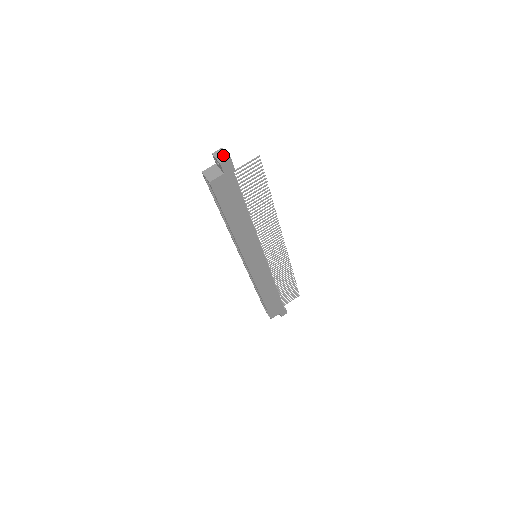
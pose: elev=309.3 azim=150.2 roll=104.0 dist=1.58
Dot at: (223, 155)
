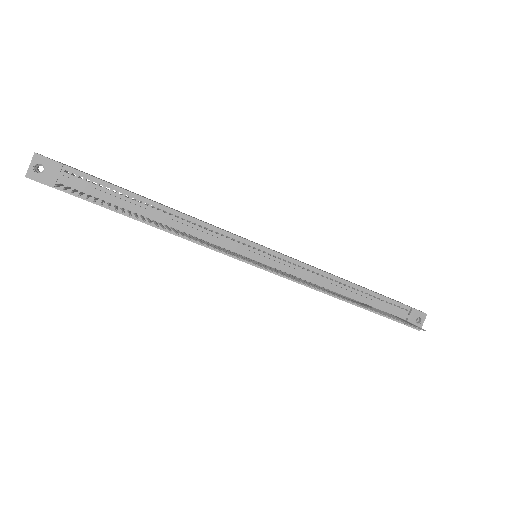
Dot at: (30, 166)
